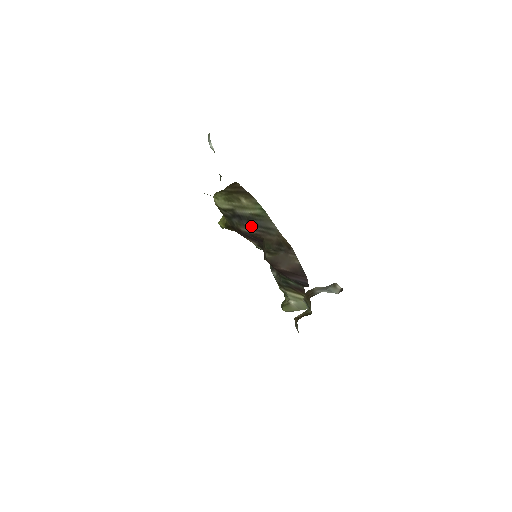
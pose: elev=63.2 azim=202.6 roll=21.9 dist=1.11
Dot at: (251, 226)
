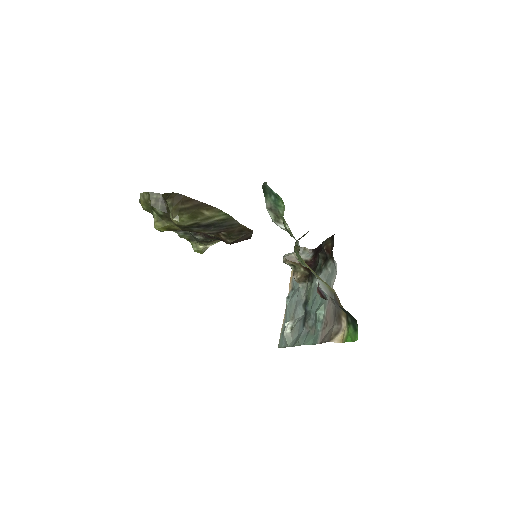
Dot at: (217, 229)
